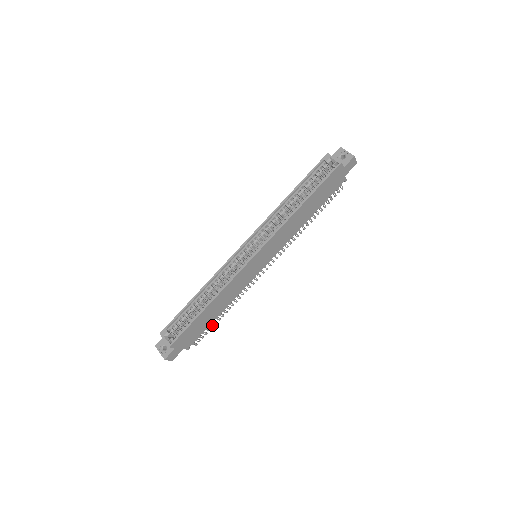
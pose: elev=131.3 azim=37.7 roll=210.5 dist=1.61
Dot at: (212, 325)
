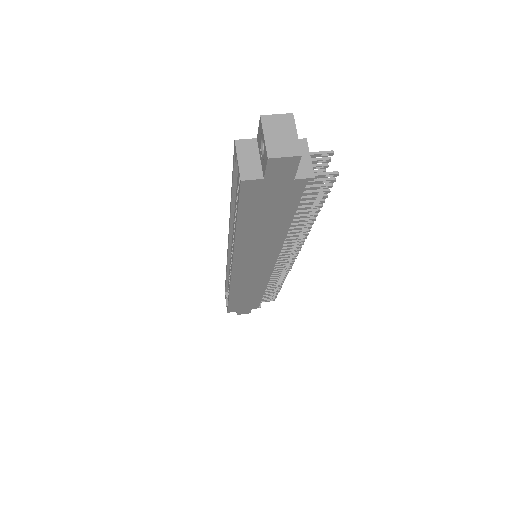
Dot at: (273, 293)
